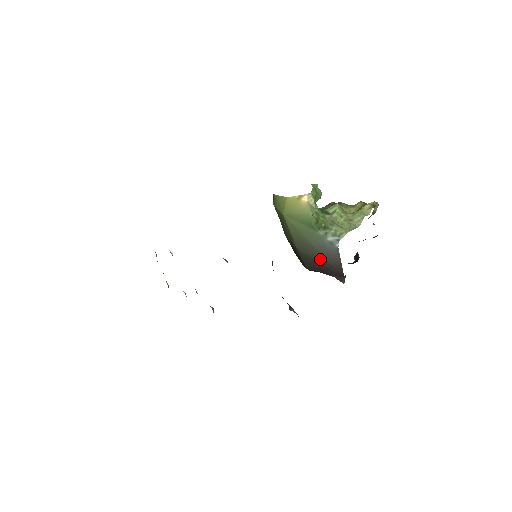
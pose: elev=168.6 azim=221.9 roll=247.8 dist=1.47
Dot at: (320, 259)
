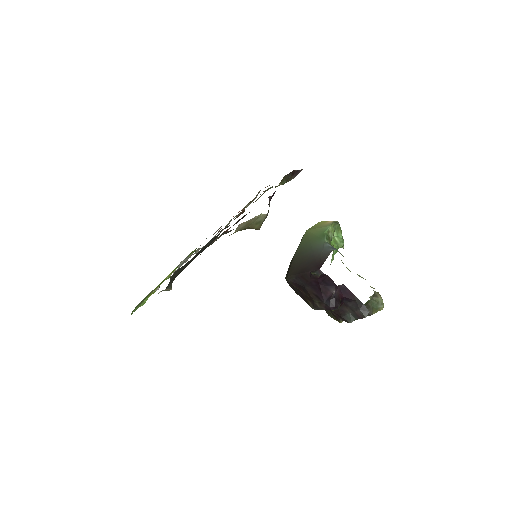
Dot at: (309, 258)
